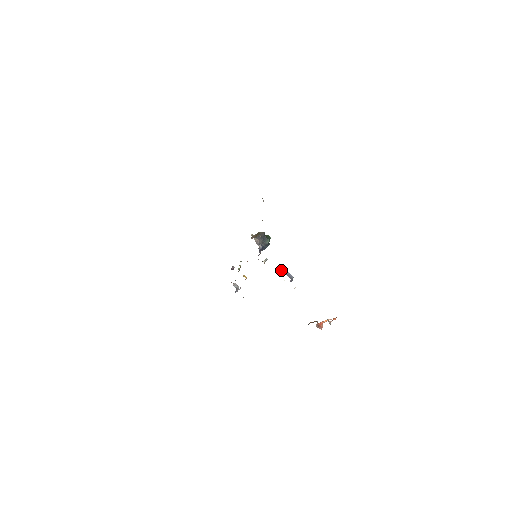
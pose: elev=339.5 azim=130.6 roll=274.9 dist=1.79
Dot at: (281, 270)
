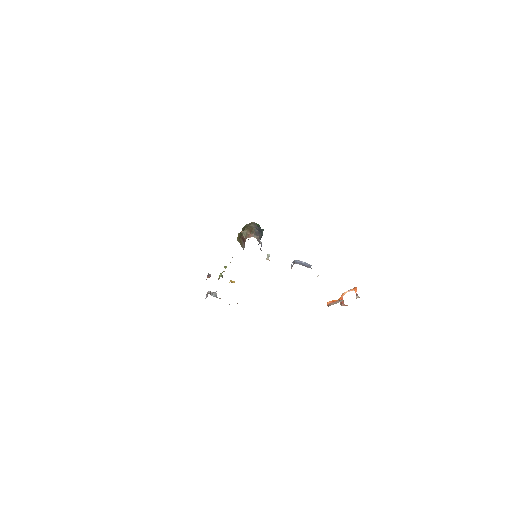
Dot at: (296, 263)
